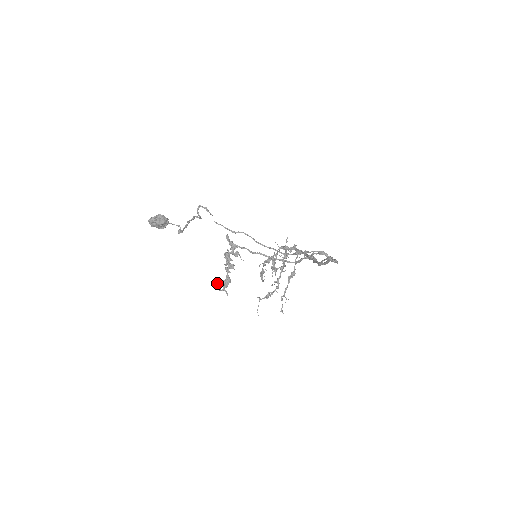
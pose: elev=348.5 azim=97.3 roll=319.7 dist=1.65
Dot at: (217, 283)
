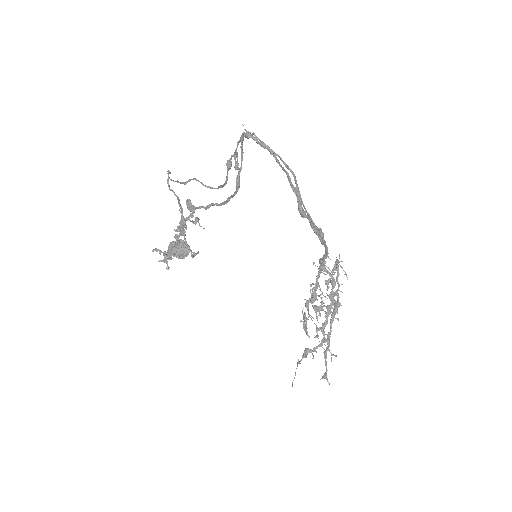
Dot at: occluded
